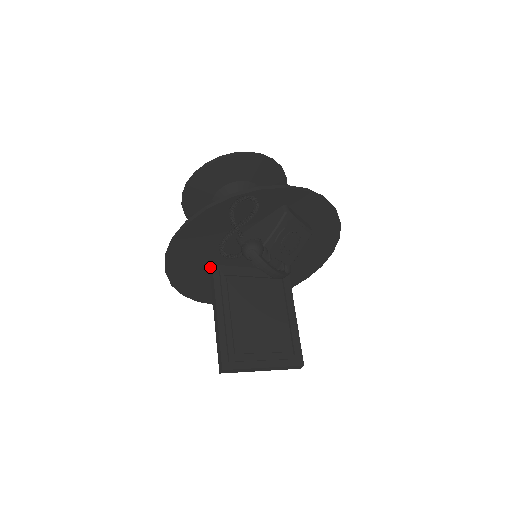
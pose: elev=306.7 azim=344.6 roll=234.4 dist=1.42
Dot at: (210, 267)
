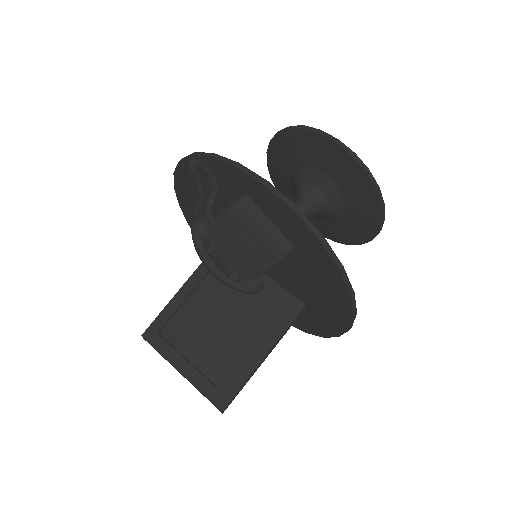
Dot at: occluded
